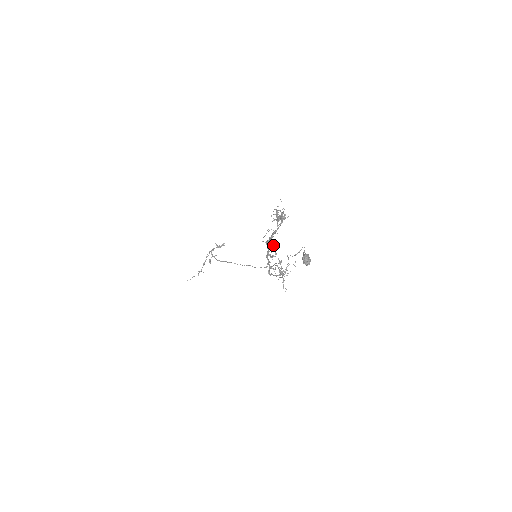
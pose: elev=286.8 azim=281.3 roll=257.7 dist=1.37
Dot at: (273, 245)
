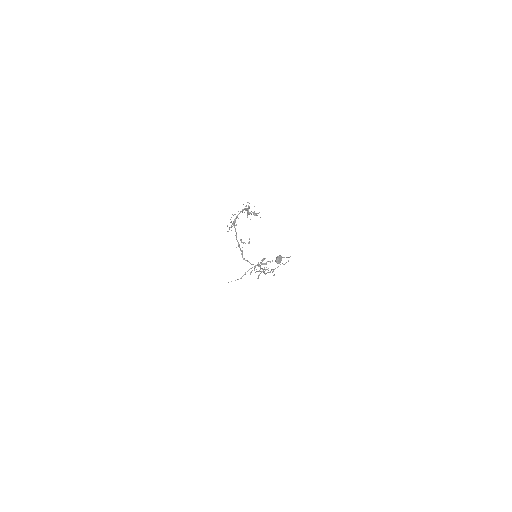
Dot at: (232, 224)
